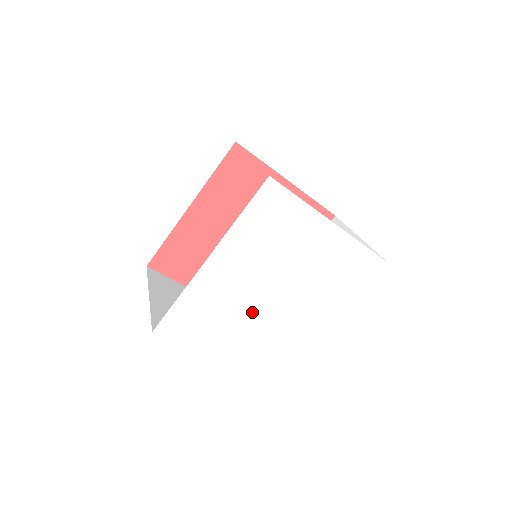
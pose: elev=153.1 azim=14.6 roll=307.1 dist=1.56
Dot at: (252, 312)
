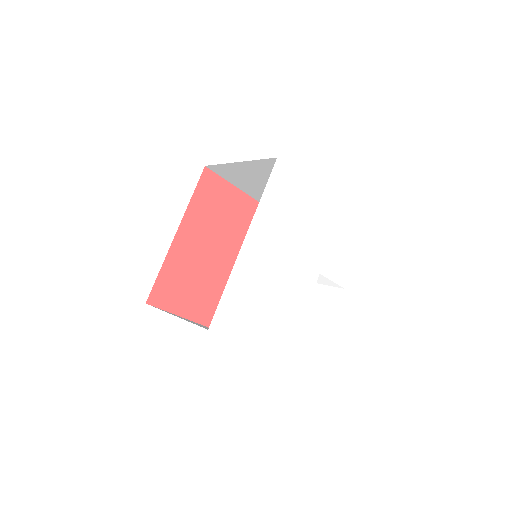
Dot at: (284, 291)
